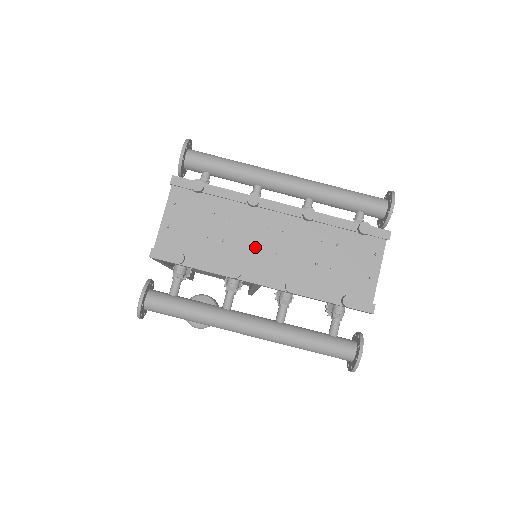
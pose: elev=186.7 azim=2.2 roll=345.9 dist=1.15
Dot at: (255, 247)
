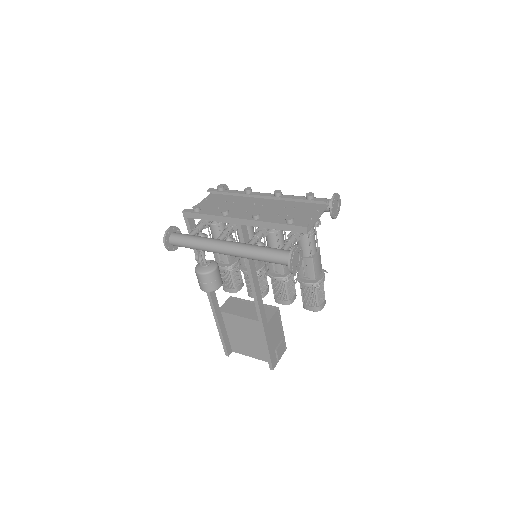
Dot at: (244, 211)
